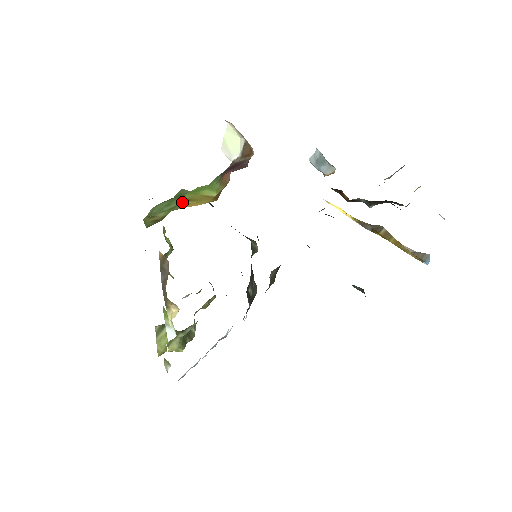
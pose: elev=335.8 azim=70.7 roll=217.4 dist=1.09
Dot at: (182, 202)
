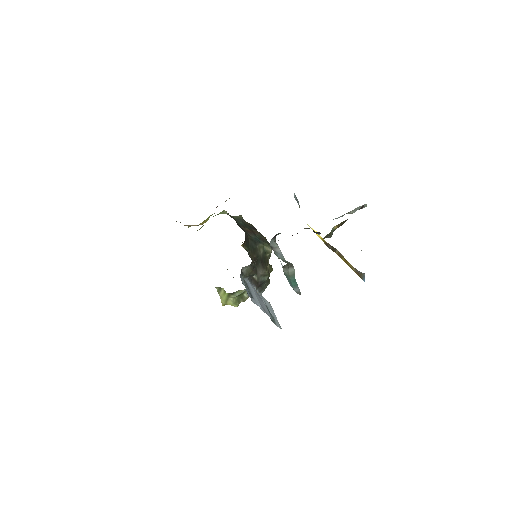
Dot at: occluded
